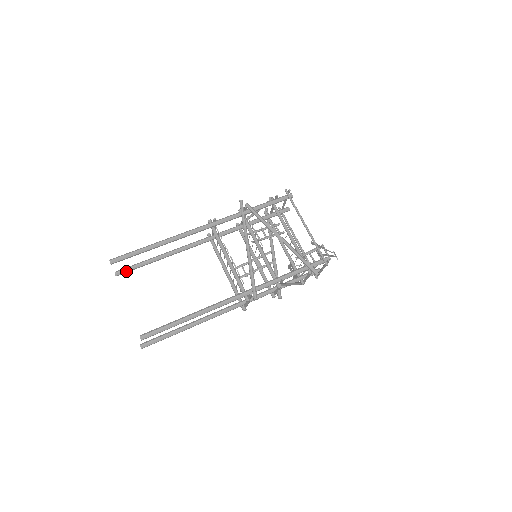
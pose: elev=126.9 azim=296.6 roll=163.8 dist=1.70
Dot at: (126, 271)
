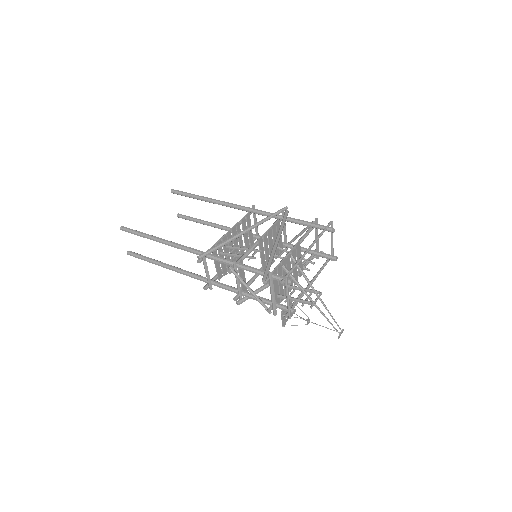
Dot at: (184, 217)
